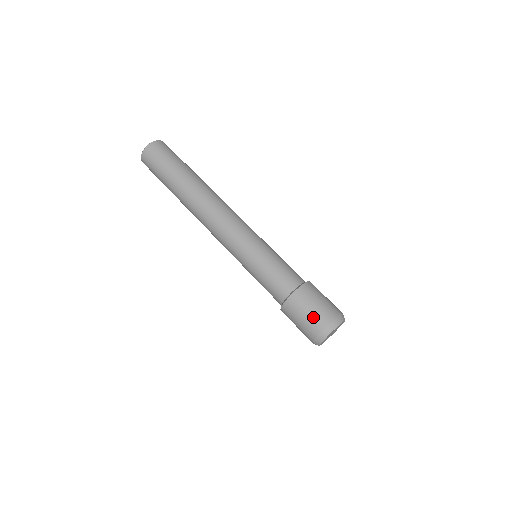
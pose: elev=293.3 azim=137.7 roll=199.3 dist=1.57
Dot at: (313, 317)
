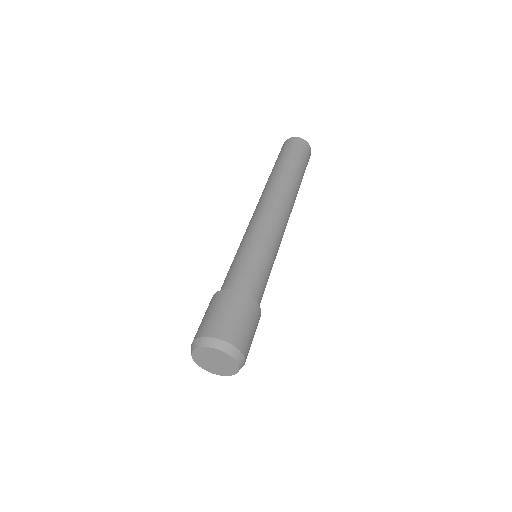
Dot at: (229, 323)
